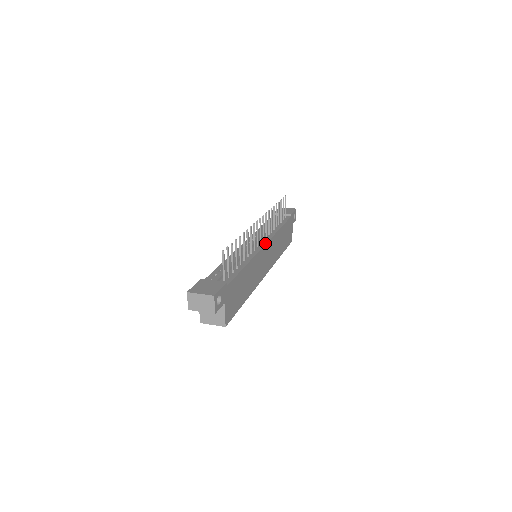
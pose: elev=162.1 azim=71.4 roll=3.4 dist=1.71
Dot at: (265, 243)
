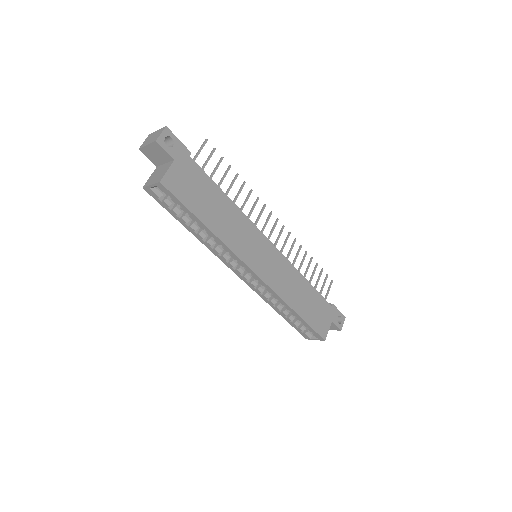
Dot at: (271, 242)
